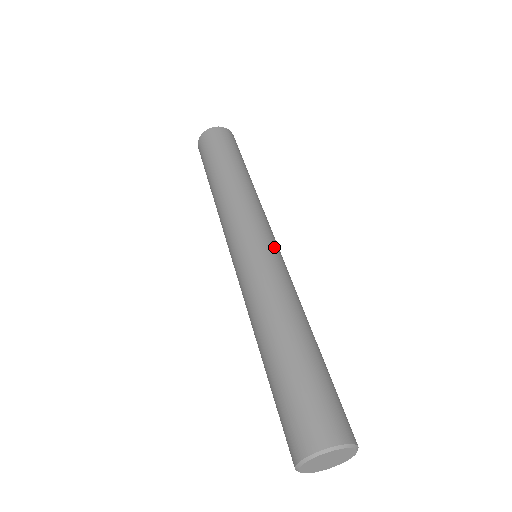
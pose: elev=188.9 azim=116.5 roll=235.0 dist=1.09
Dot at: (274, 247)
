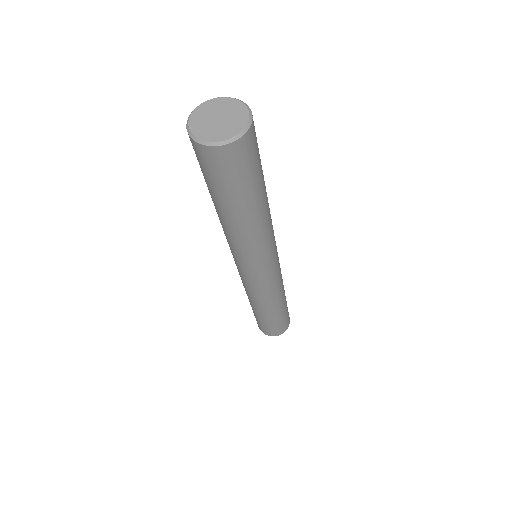
Dot at: (253, 279)
